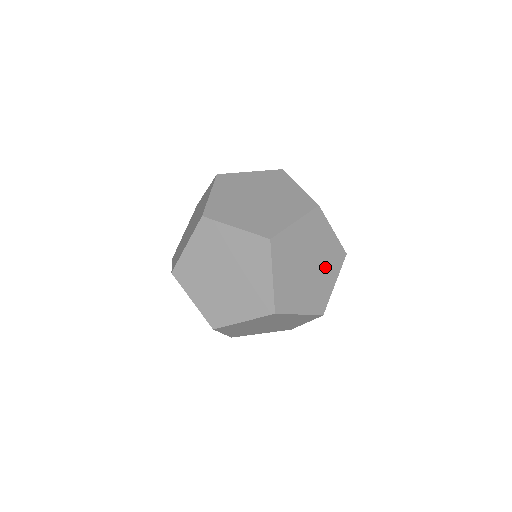
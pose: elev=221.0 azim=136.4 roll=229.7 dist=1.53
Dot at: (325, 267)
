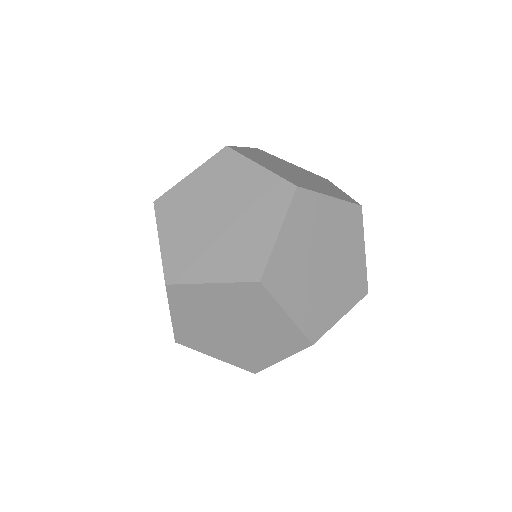
Dot at: occluded
